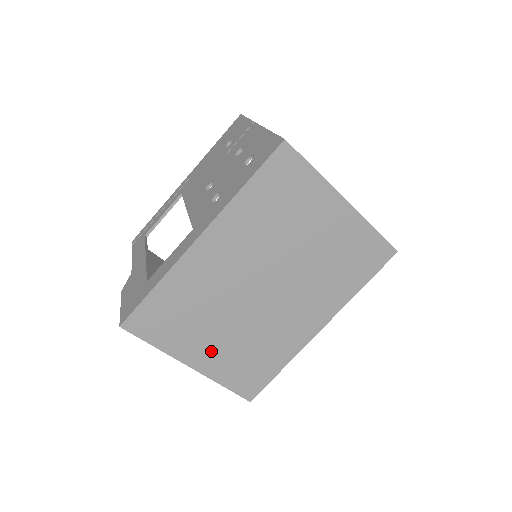
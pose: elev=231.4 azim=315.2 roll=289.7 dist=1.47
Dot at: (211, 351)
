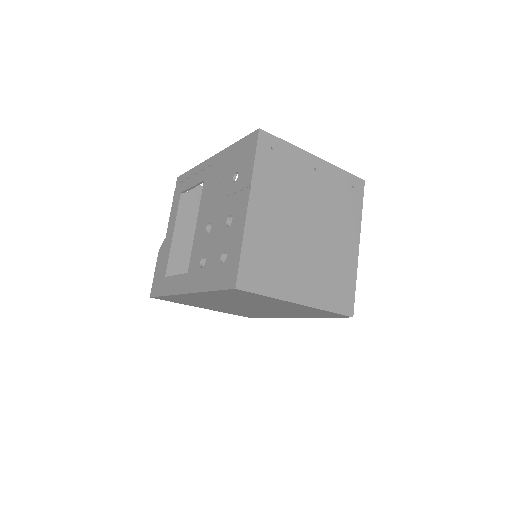
Dot at: (214, 308)
